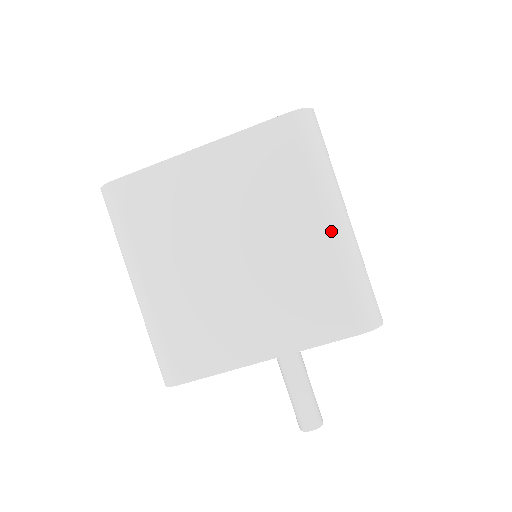
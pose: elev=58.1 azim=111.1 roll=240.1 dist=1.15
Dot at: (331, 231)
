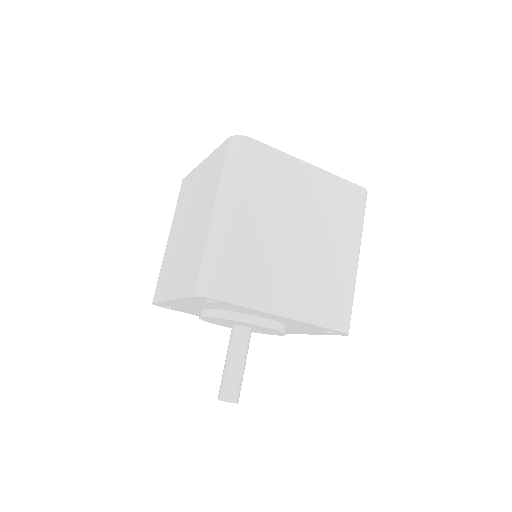
Dot at: (354, 263)
